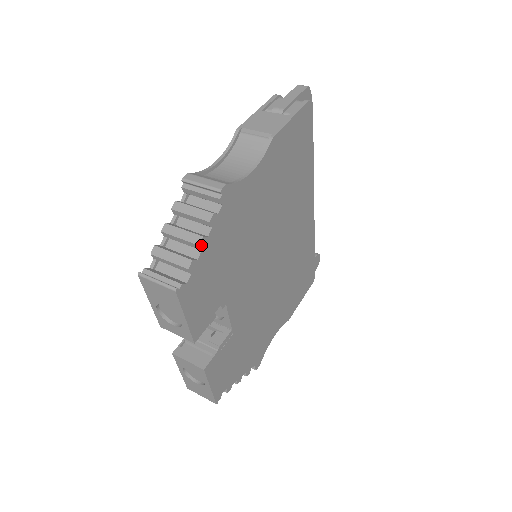
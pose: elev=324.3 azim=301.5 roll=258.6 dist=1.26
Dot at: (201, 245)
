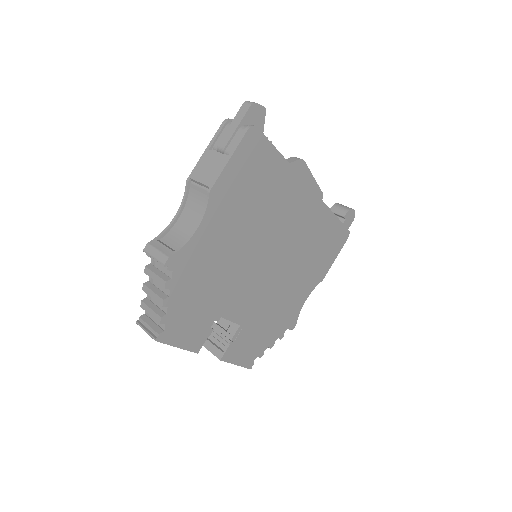
Dot at: (165, 305)
